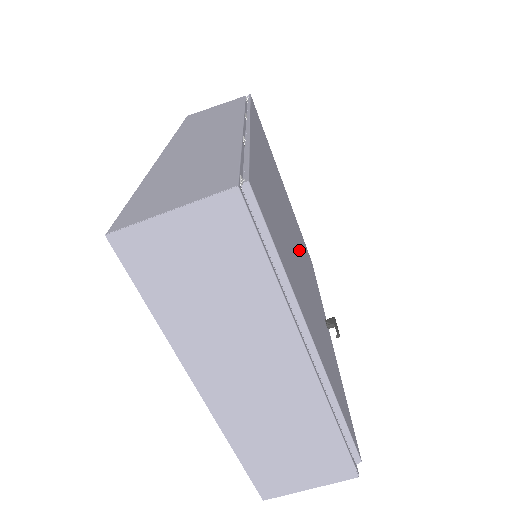
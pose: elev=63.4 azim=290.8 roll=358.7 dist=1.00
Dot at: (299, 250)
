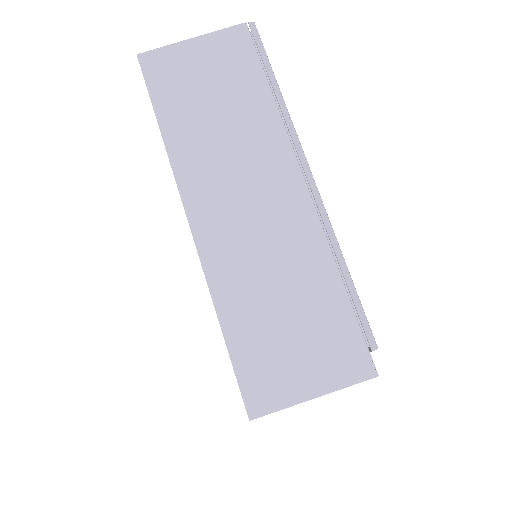
Dot at: occluded
